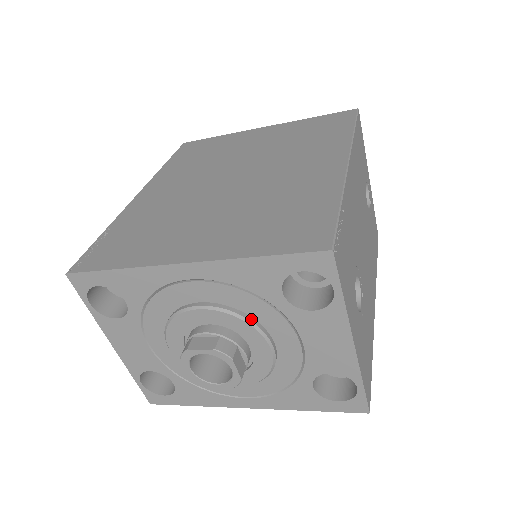
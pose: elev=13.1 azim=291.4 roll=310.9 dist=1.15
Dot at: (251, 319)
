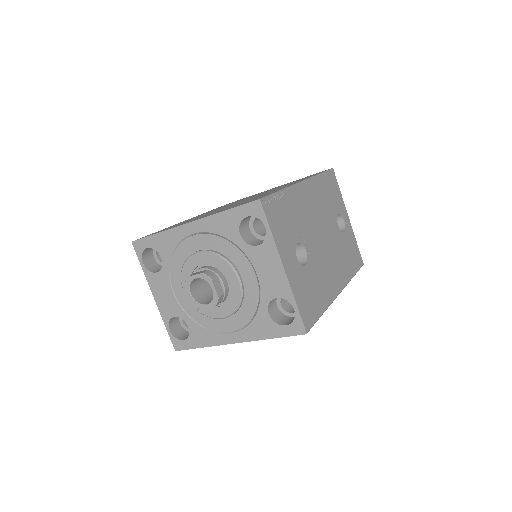
Dot at: (226, 258)
